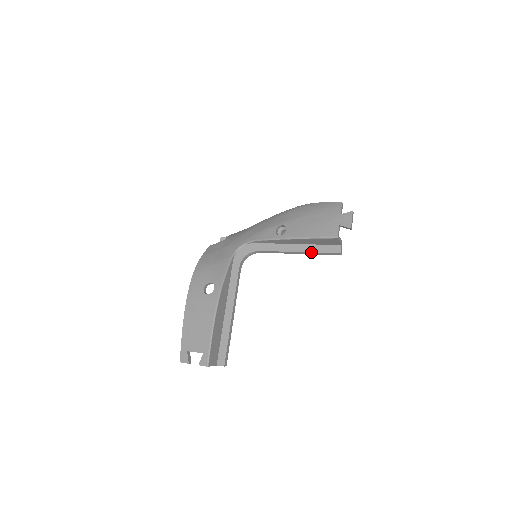
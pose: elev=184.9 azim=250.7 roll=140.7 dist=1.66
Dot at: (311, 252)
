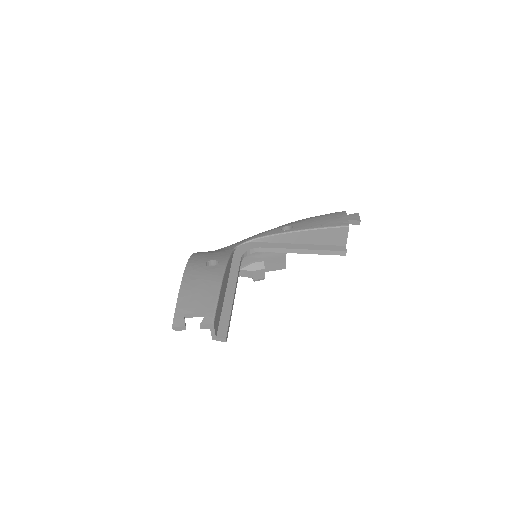
Dot at: (317, 249)
